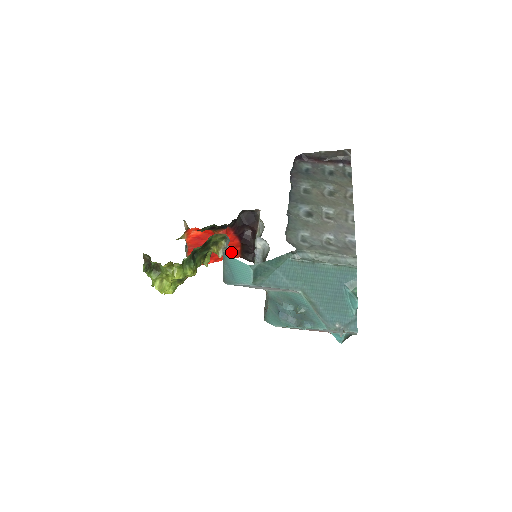
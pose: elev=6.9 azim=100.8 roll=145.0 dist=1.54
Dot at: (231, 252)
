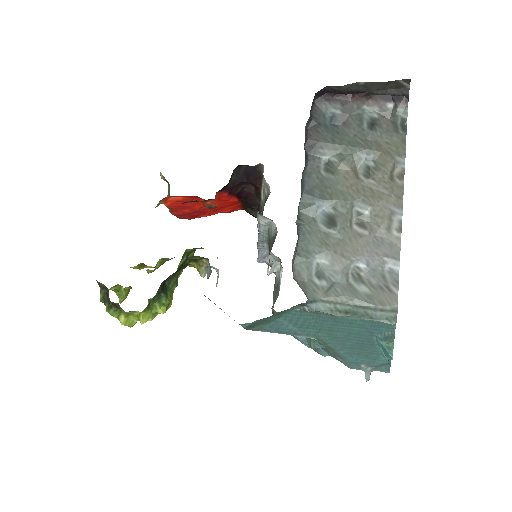
Dot at: (218, 270)
